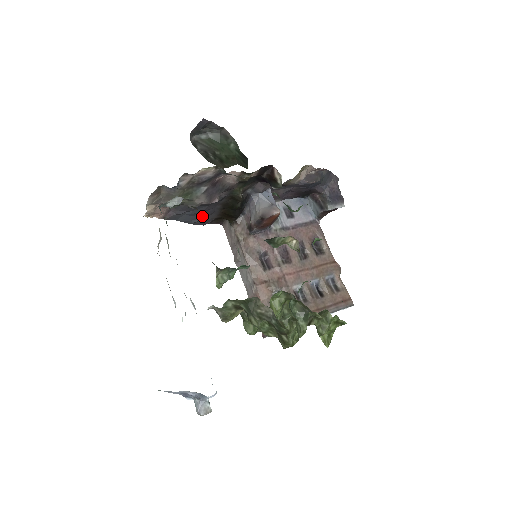
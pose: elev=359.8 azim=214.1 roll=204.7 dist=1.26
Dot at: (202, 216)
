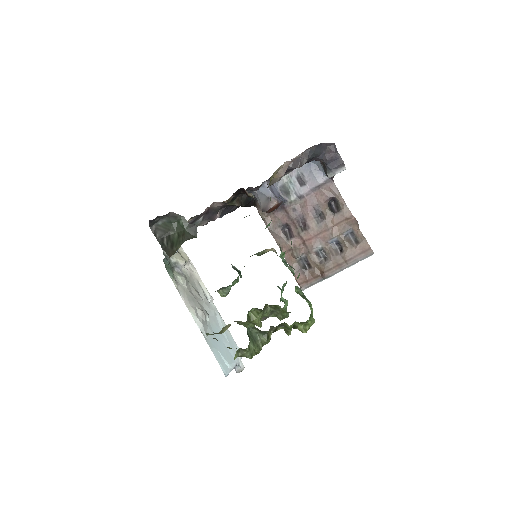
Dot at: (225, 213)
